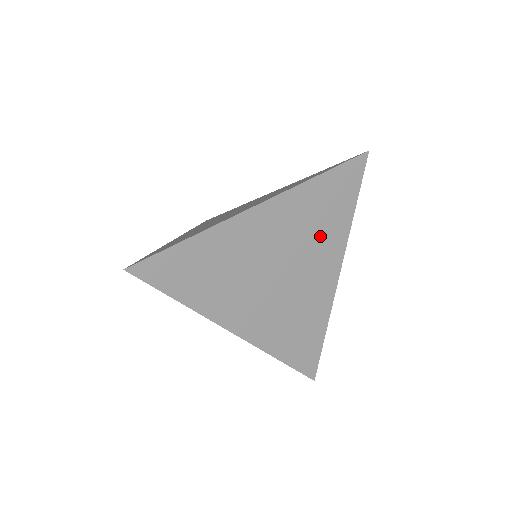
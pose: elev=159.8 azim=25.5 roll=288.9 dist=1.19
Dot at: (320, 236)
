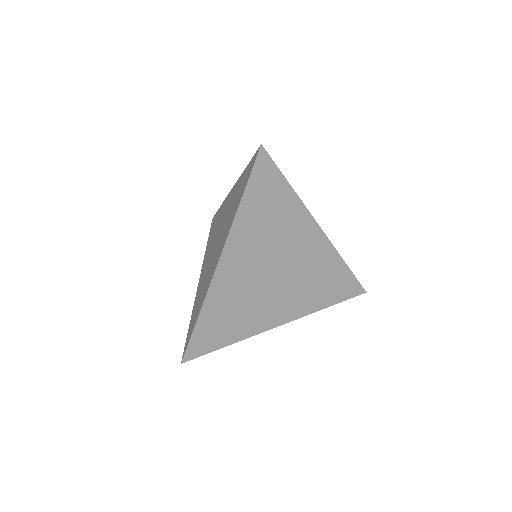
Dot at: (282, 227)
